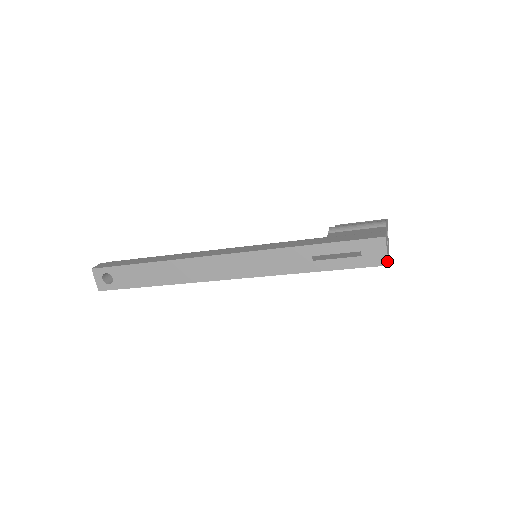
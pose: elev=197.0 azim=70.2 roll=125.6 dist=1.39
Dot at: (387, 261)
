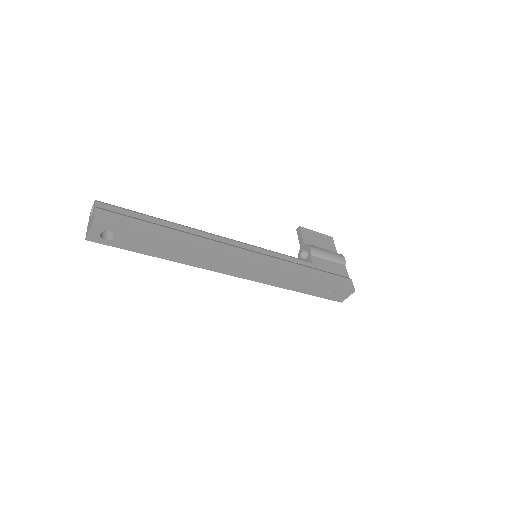
Dot at: occluded
